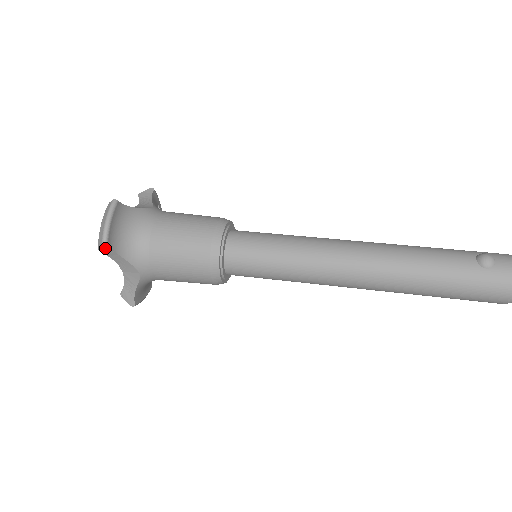
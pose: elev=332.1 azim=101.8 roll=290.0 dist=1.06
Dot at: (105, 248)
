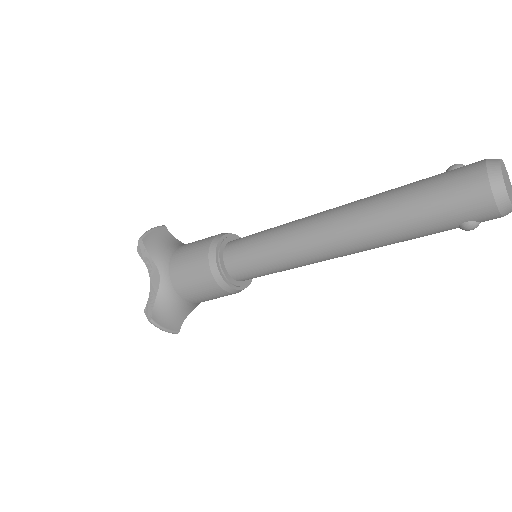
Dot at: (141, 246)
